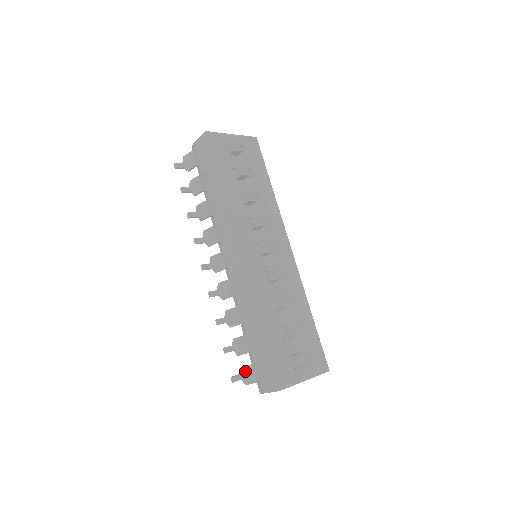
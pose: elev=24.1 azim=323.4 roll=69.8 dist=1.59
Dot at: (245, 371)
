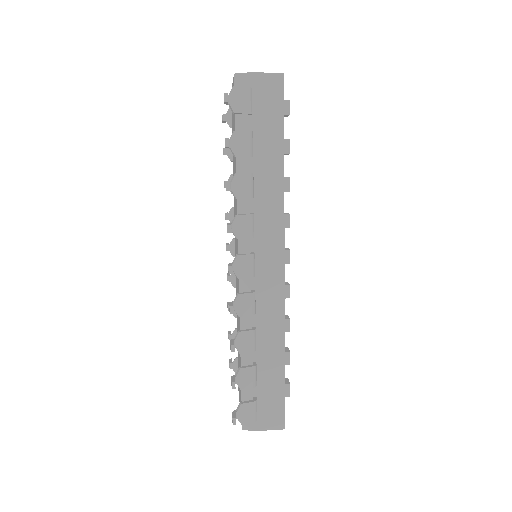
Dot at: (247, 408)
